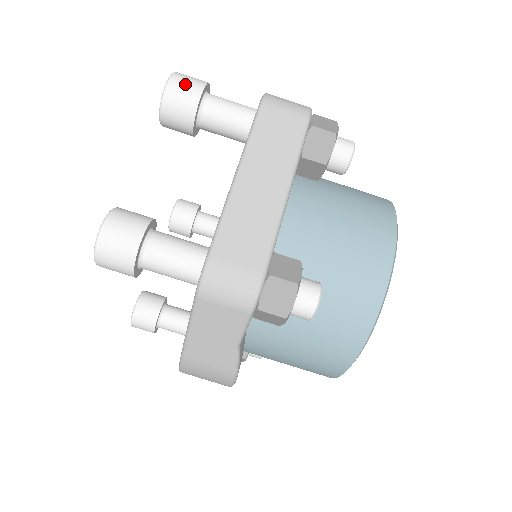
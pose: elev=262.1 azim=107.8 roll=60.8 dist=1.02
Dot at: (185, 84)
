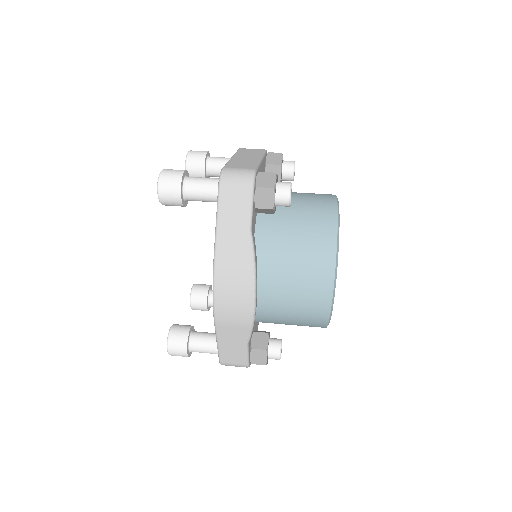
Dot at: (198, 151)
